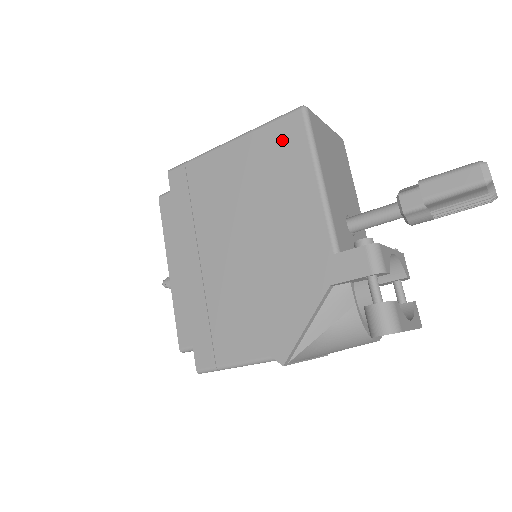
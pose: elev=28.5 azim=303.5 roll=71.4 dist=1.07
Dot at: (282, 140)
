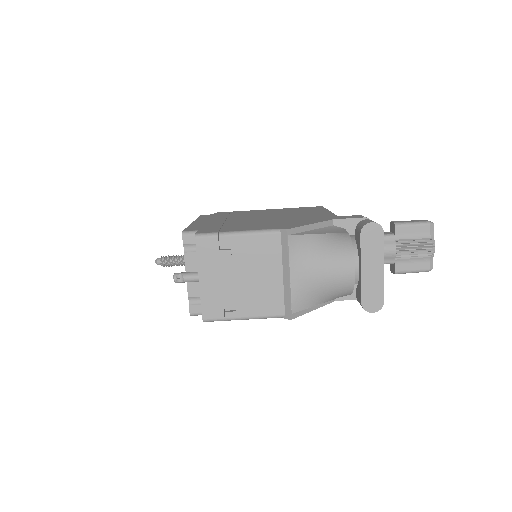
Dot at: (307, 208)
